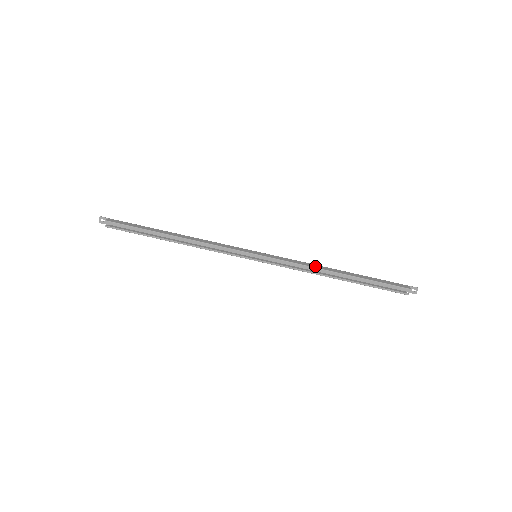
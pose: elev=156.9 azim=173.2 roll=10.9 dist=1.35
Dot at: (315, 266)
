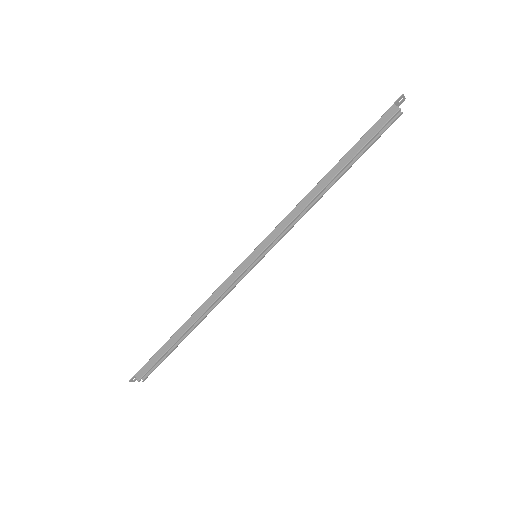
Dot at: (306, 202)
